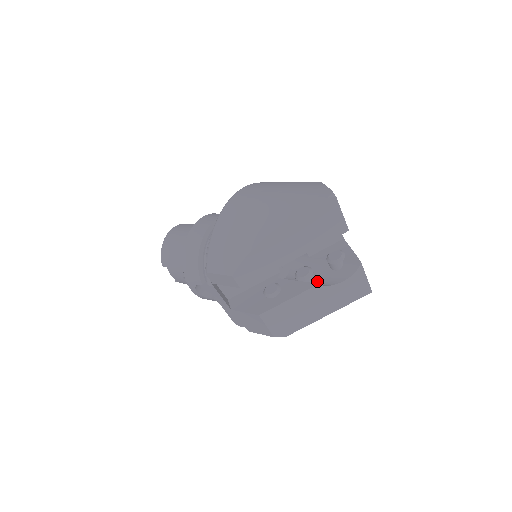
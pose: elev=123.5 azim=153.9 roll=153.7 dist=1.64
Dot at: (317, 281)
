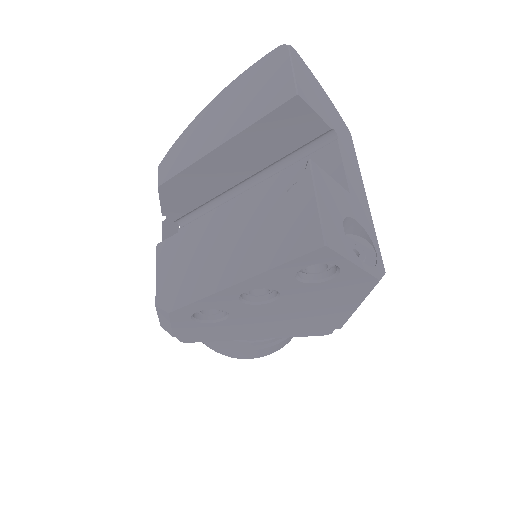
Dot at: occluded
